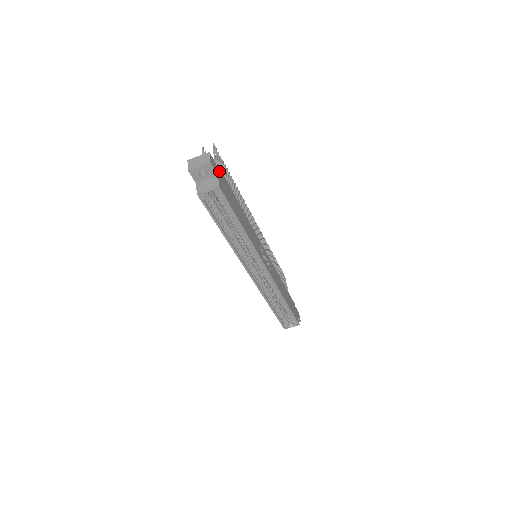
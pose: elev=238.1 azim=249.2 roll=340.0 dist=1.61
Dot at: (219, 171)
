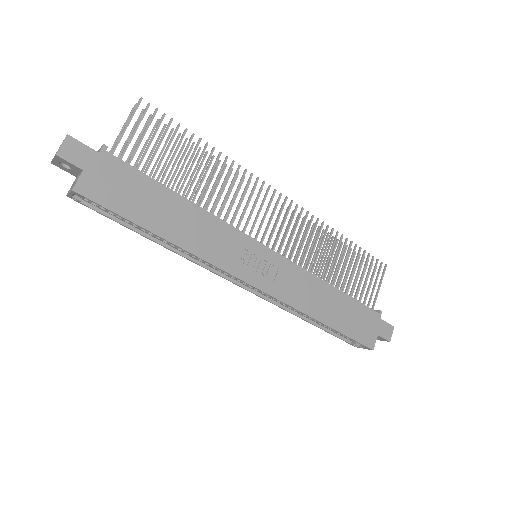
Dot at: (100, 158)
